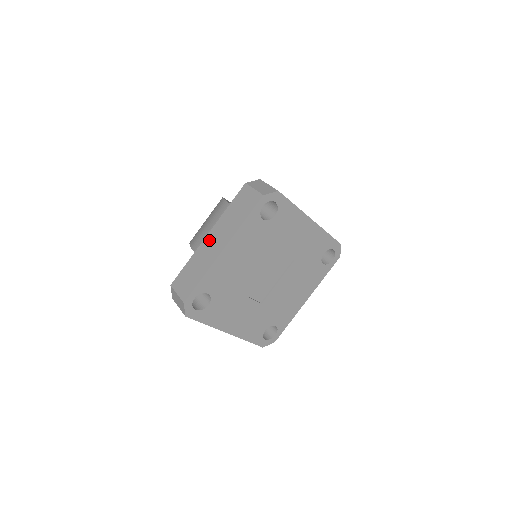
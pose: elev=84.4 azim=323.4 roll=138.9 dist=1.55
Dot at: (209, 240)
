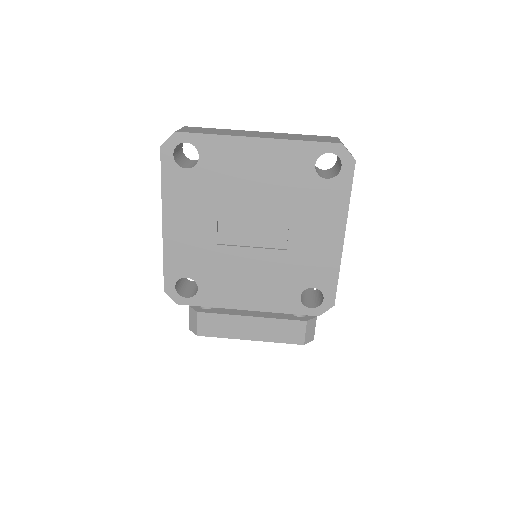
Dot at: (257, 132)
